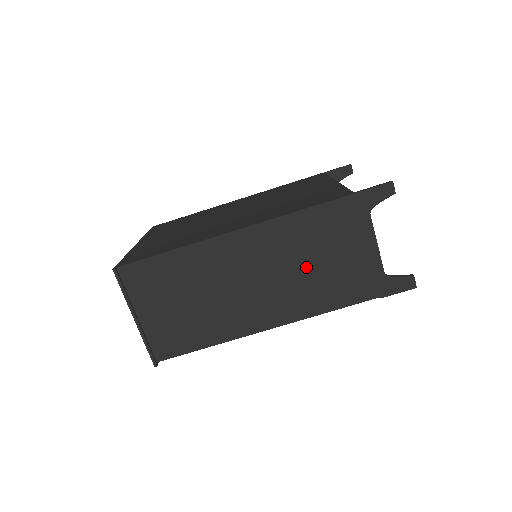
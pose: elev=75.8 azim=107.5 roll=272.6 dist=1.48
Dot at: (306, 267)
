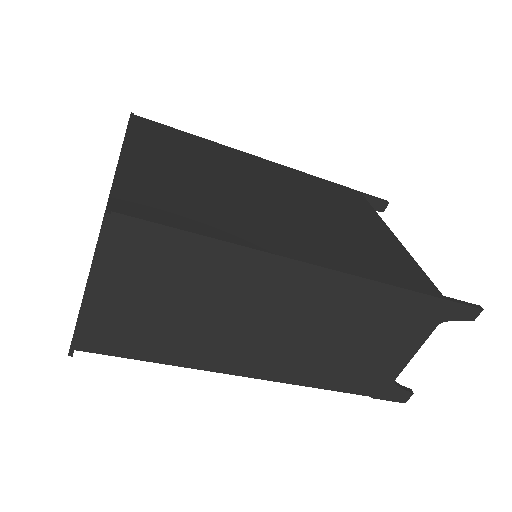
Dot at: (337, 339)
